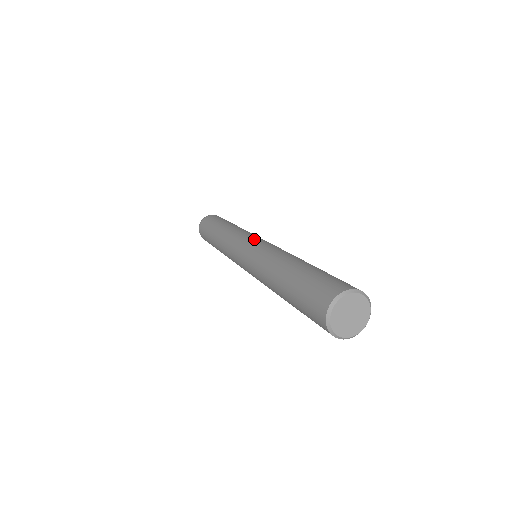
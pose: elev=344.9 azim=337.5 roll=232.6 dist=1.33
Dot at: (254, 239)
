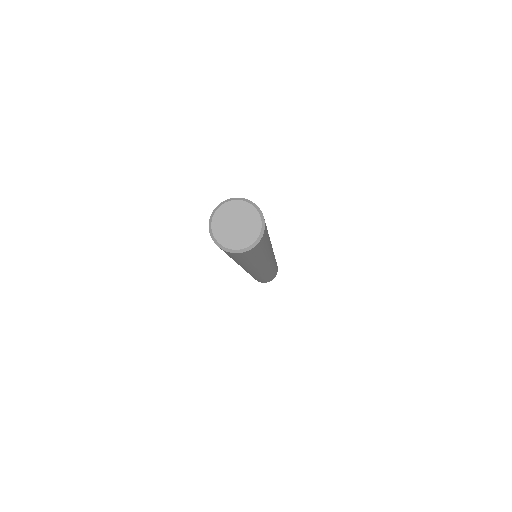
Dot at: occluded
